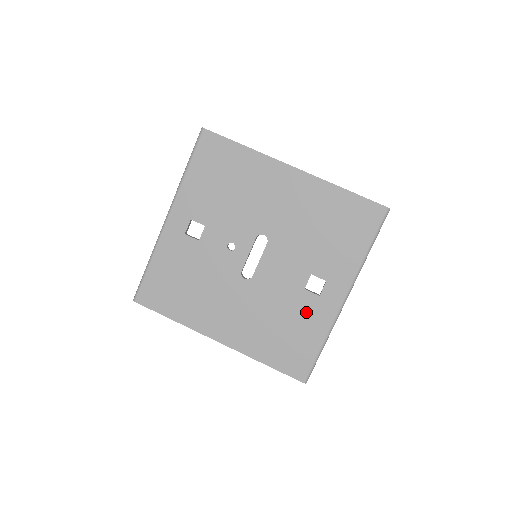
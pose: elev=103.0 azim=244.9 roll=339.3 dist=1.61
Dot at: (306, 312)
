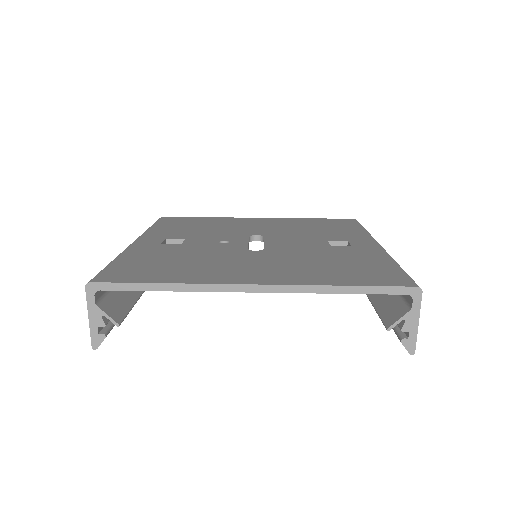
Dot at: (349, 254)
